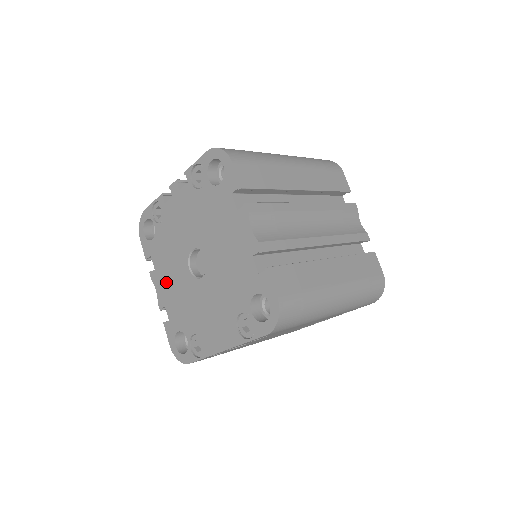
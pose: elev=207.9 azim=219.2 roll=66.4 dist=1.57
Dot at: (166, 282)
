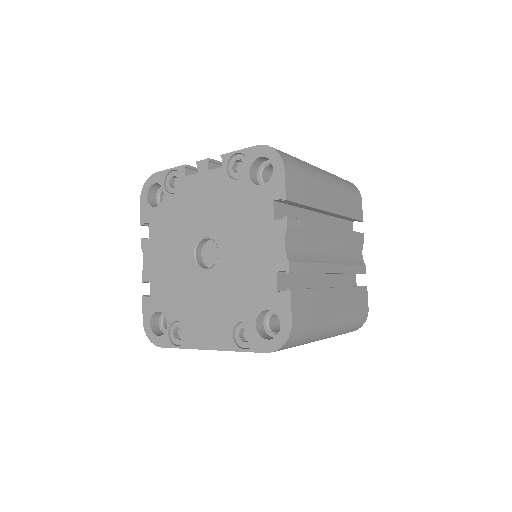
Dot at: (160, 257)
